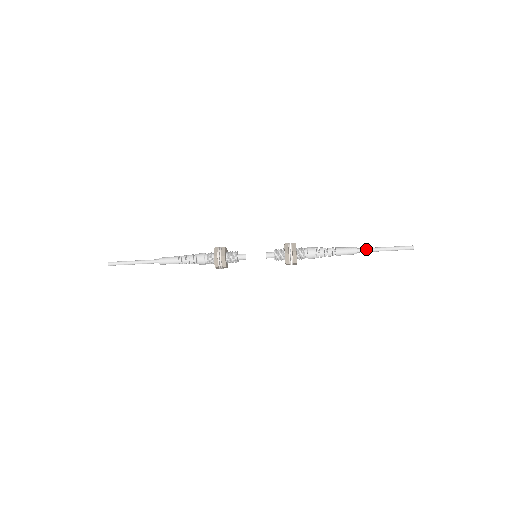
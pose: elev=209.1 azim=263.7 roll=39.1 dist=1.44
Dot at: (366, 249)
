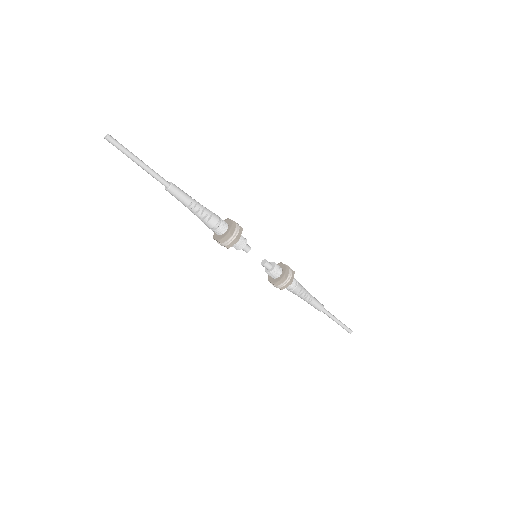
Dot at: (328, 311)
